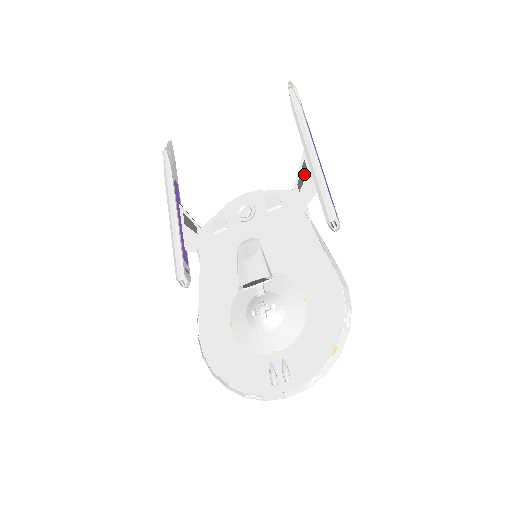
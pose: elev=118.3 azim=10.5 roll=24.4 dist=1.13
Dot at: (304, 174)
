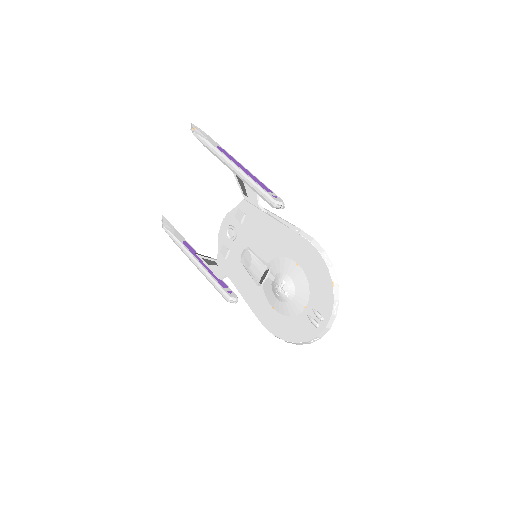
Dot at: (242, 184)
